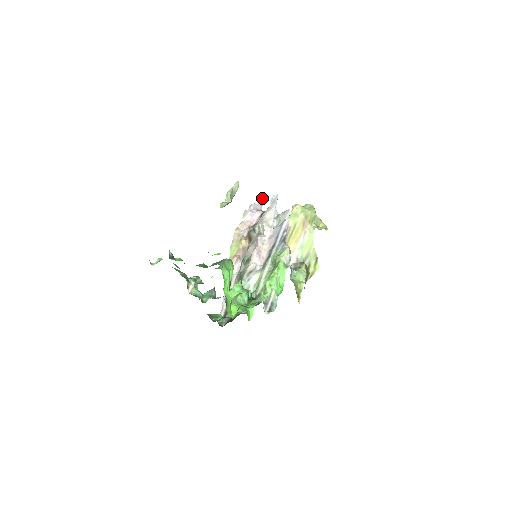
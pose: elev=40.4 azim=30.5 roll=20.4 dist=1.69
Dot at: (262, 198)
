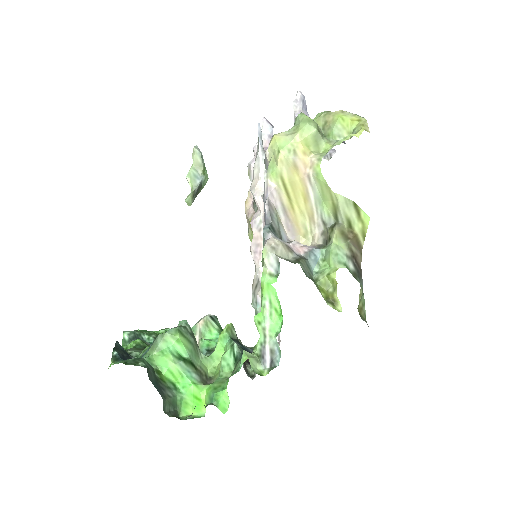
Dot at: (266, 123)
